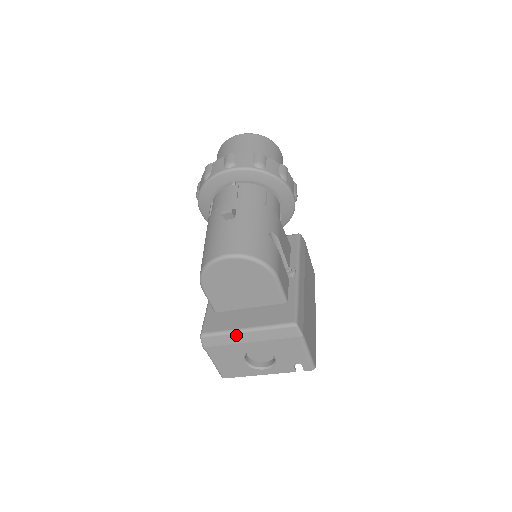
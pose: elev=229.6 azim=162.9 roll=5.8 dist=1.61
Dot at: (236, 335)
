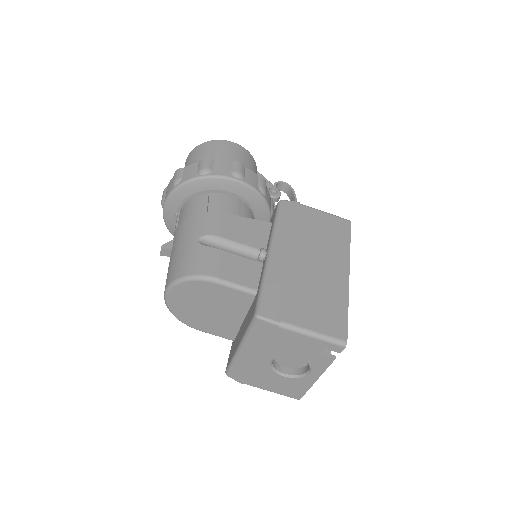
Dot at: (239, 358)
